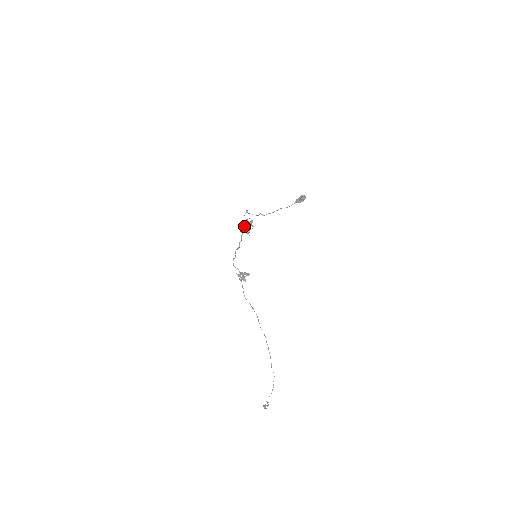
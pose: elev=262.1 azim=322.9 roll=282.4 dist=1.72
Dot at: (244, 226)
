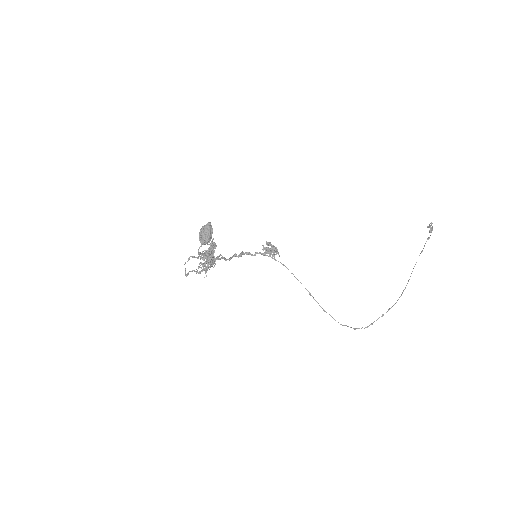
Dot at: (205, 252)
